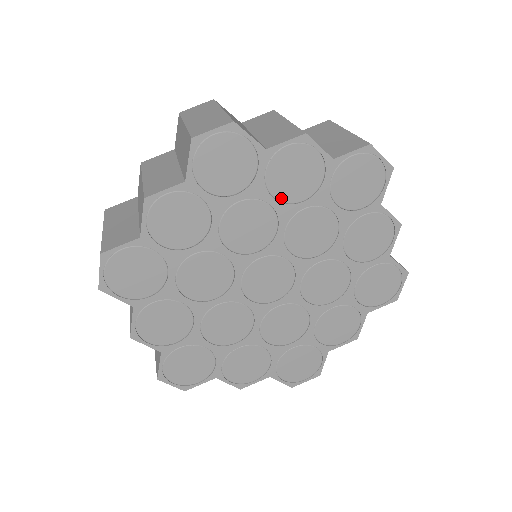
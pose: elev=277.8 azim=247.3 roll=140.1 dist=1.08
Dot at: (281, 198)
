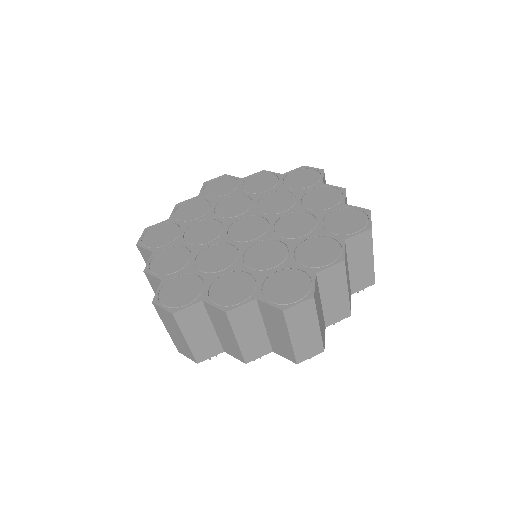
Dot at: (199, 217)
